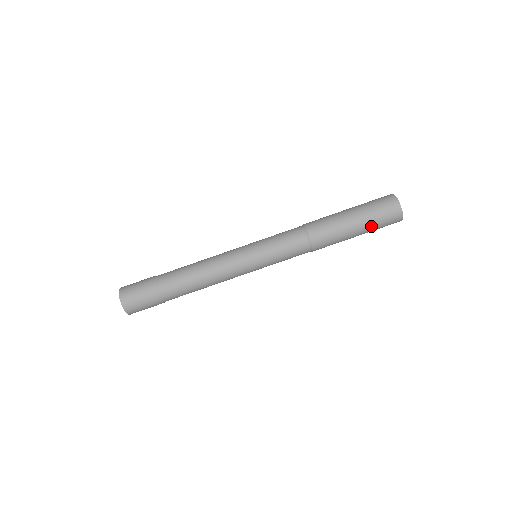
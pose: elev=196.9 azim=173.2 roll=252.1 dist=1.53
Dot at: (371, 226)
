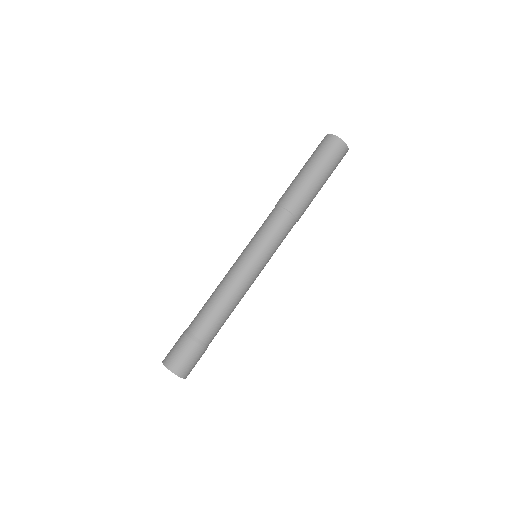
Dot at: occluded
